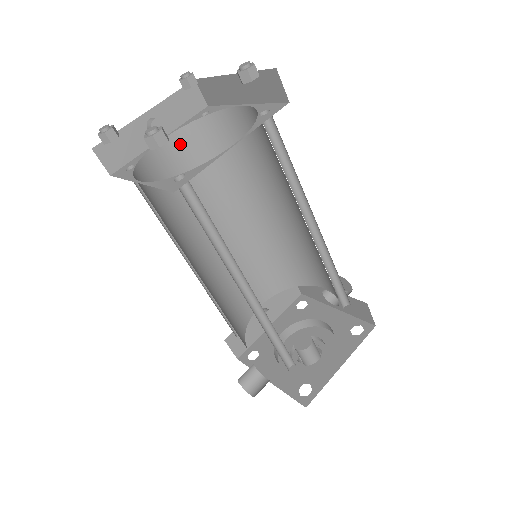
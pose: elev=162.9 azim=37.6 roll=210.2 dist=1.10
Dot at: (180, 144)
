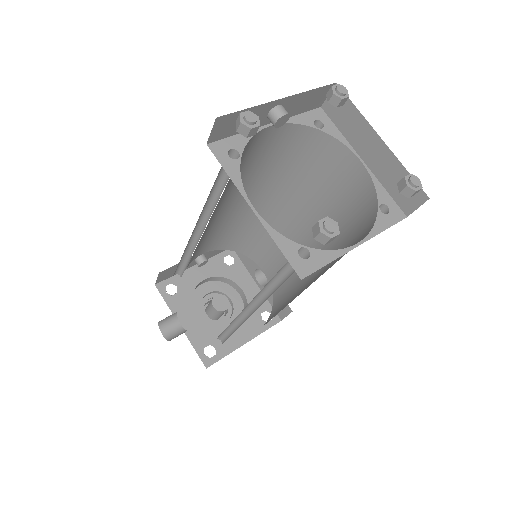
Dot at: (276, 134)
